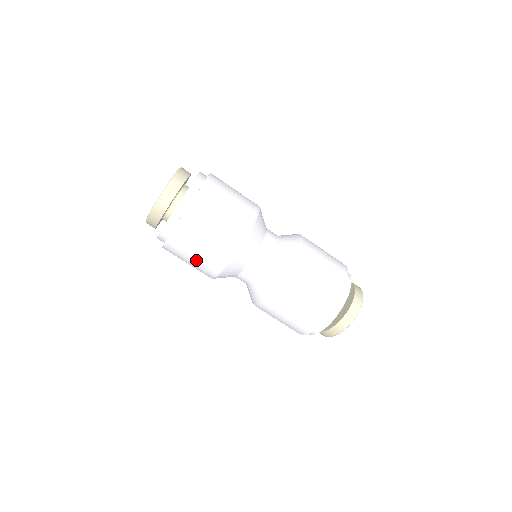
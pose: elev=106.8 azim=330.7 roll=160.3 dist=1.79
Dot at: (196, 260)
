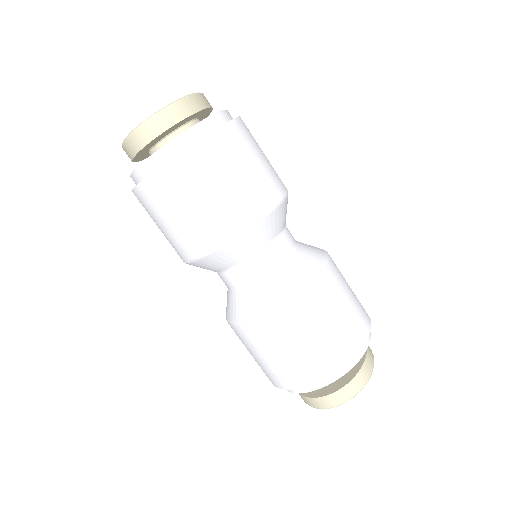
Dot at: (163, 232)
